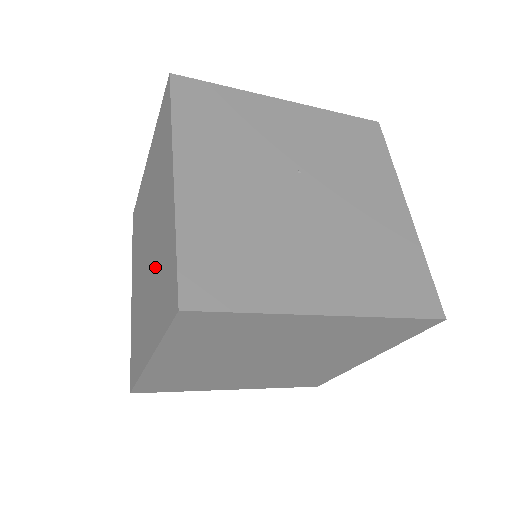
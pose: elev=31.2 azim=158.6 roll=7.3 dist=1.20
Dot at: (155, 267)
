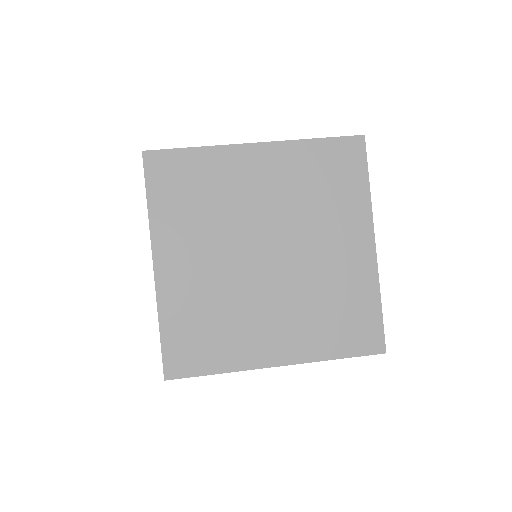
Dot at: occluded
